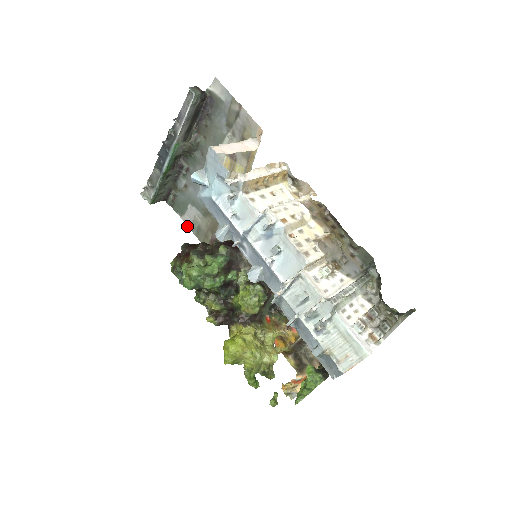
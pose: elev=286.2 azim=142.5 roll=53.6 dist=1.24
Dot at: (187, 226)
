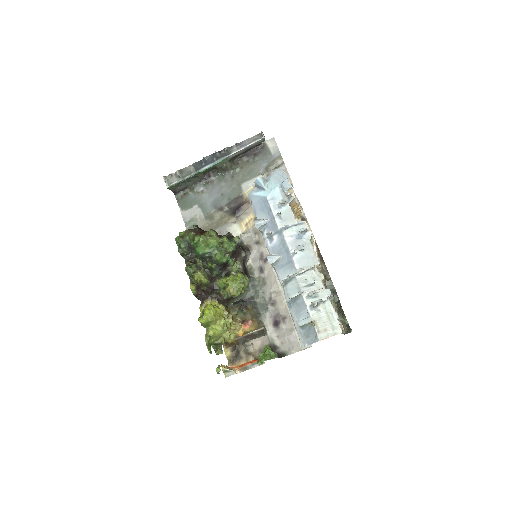
Dot at: (183, 220)
